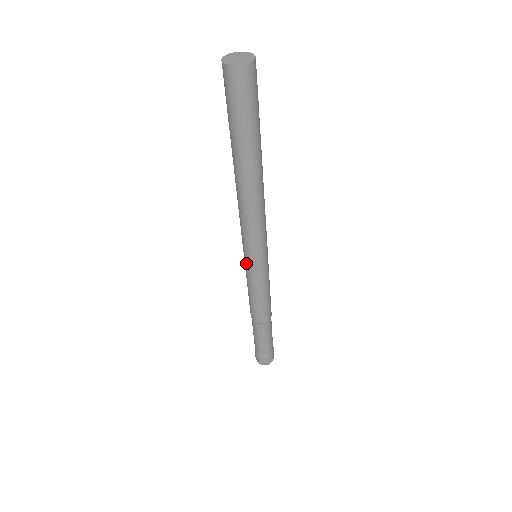
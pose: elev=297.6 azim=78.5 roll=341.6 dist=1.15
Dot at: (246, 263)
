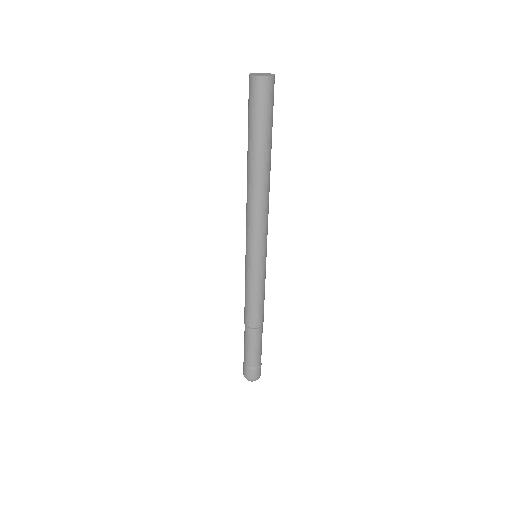
Dot at: (248, 261)
